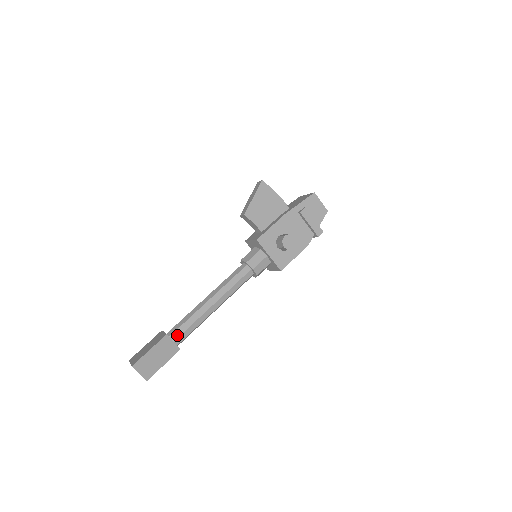
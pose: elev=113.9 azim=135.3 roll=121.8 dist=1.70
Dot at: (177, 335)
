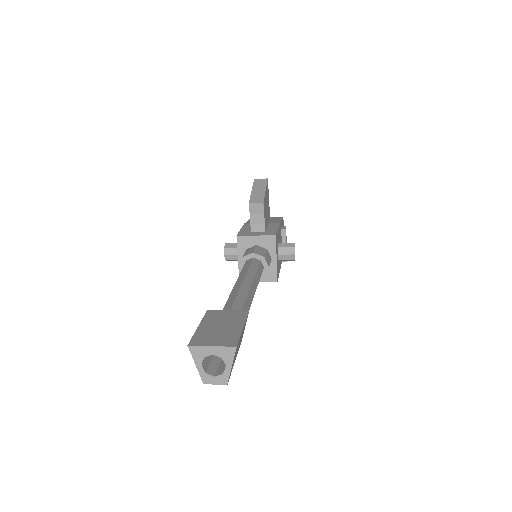
Dot at: occluded
